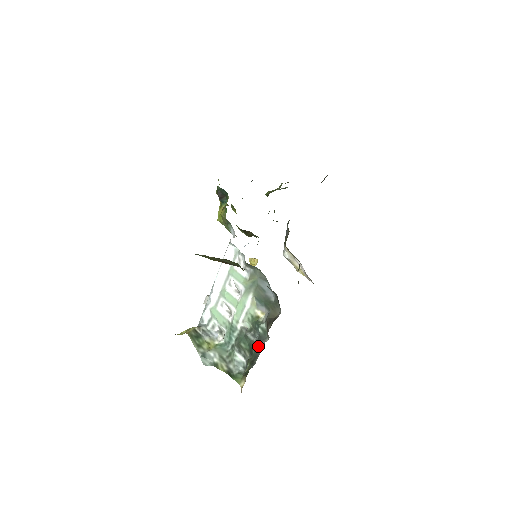
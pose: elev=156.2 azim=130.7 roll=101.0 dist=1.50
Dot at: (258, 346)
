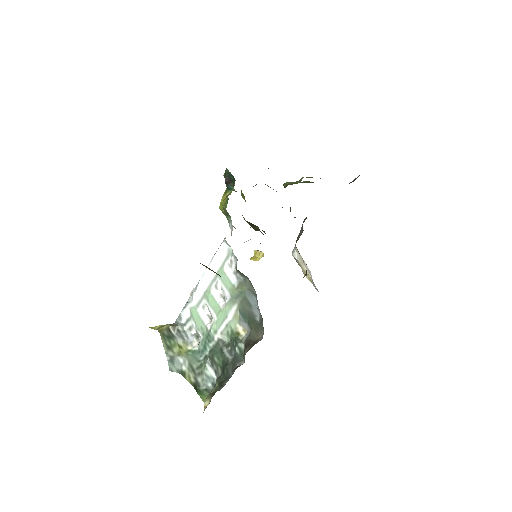
Dot at: (231, 367)
